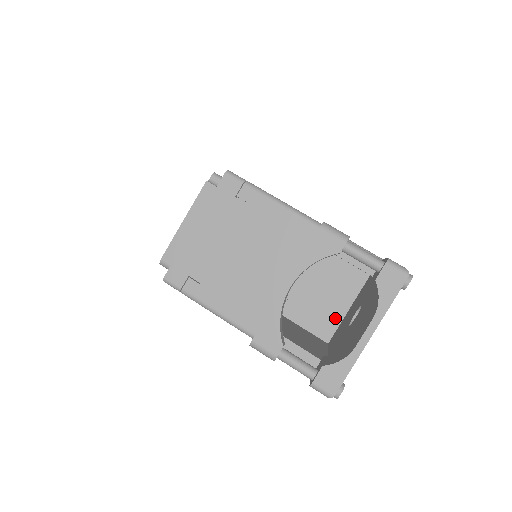
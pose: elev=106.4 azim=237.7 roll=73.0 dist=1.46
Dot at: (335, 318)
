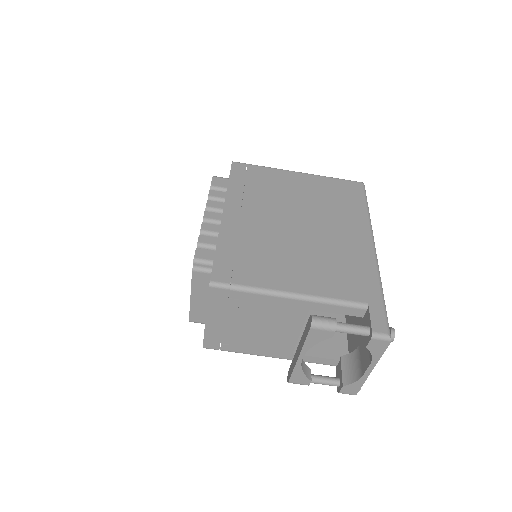
Dot at: occluded
